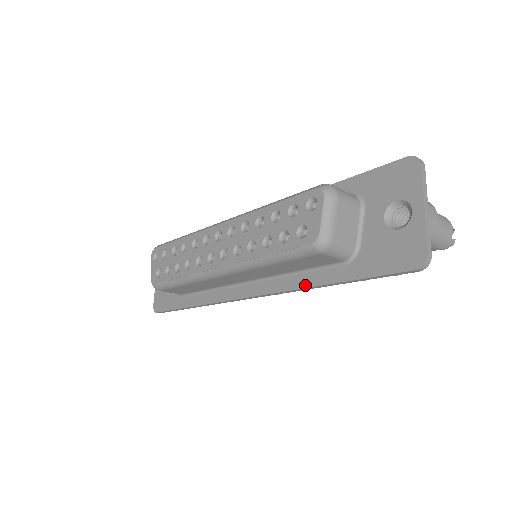
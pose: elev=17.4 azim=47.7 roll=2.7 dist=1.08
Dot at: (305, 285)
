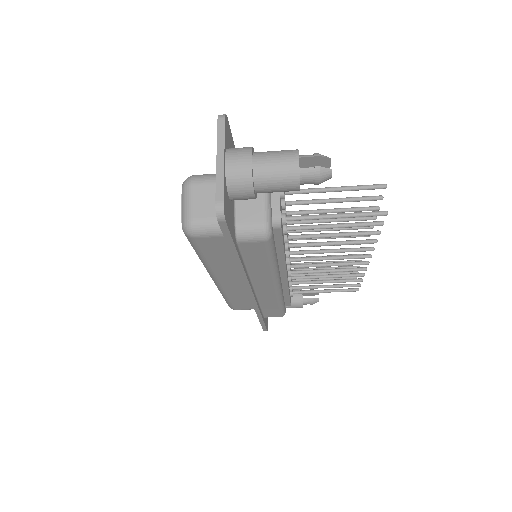
Dot at: (238, 269)
